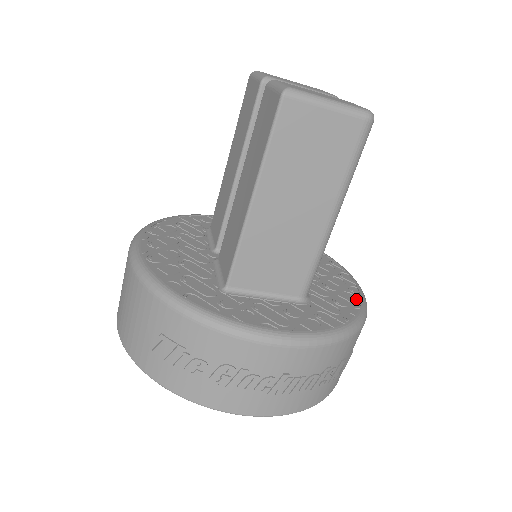
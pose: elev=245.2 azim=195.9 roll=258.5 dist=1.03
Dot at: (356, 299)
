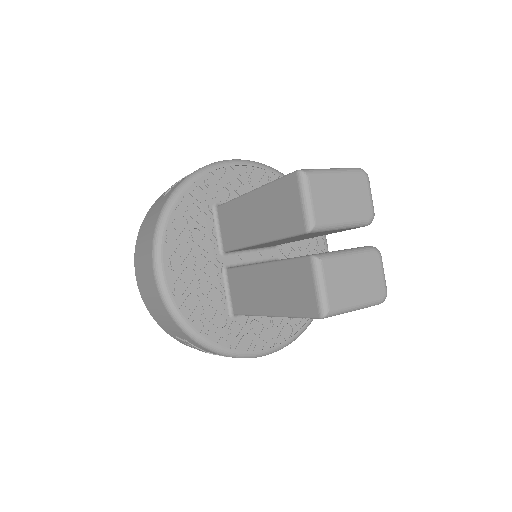
Dot at: occluded
